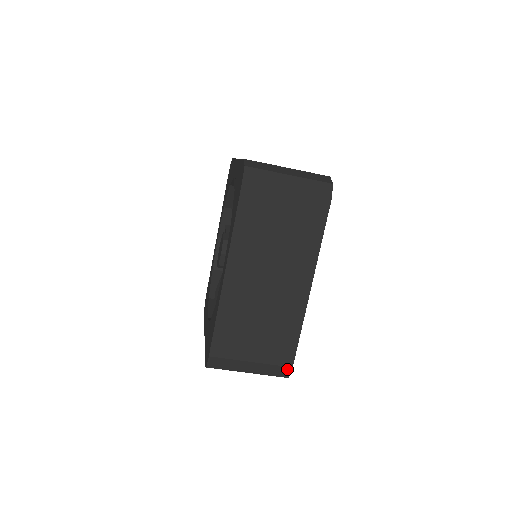
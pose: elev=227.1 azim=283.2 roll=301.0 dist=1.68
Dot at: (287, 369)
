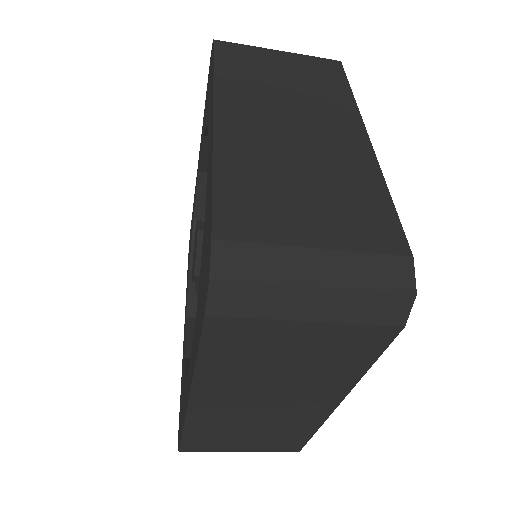
Dot at: (292, 451)
